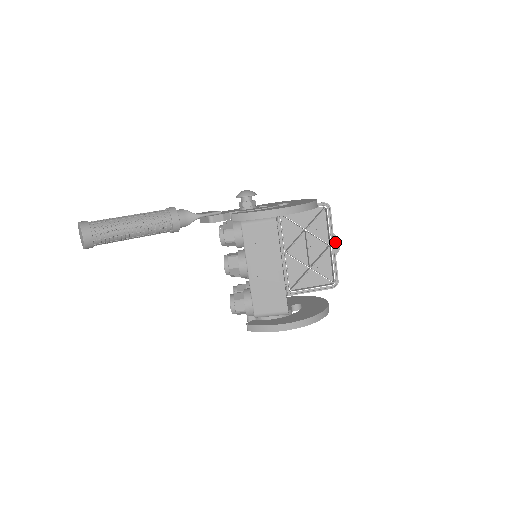
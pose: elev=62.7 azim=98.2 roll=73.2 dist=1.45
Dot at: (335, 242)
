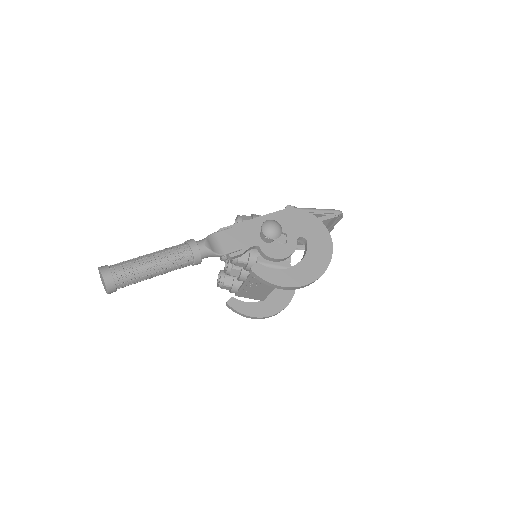
Dot at: occluded
